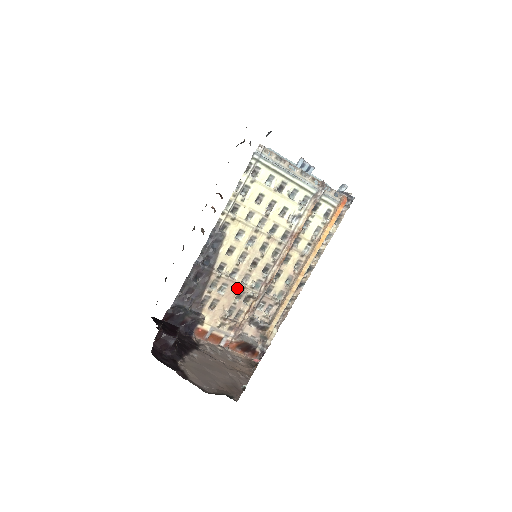
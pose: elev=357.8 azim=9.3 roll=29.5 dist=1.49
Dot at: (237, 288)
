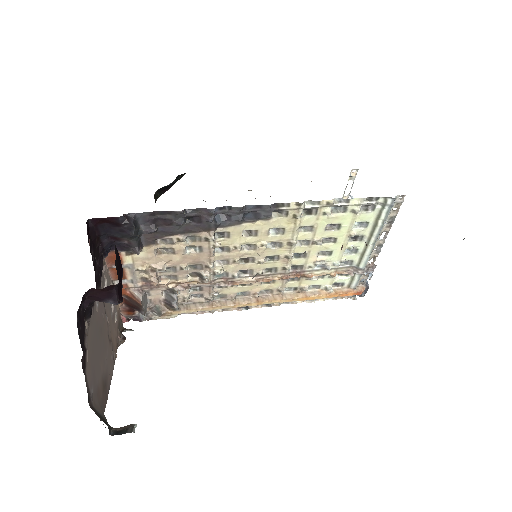
Dot at: (204, 261)
